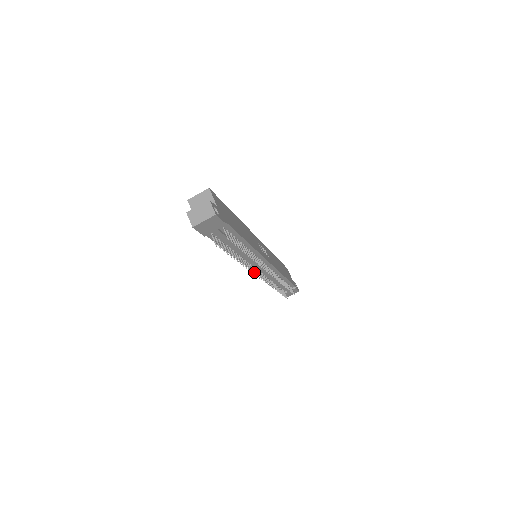
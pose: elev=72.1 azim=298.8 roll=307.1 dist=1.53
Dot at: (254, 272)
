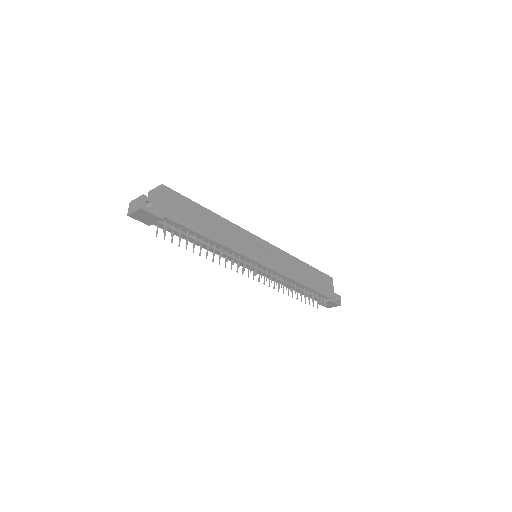
Dot at: (253, 271)
